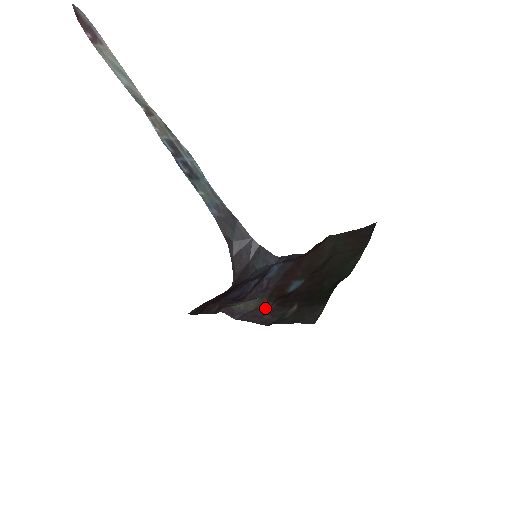
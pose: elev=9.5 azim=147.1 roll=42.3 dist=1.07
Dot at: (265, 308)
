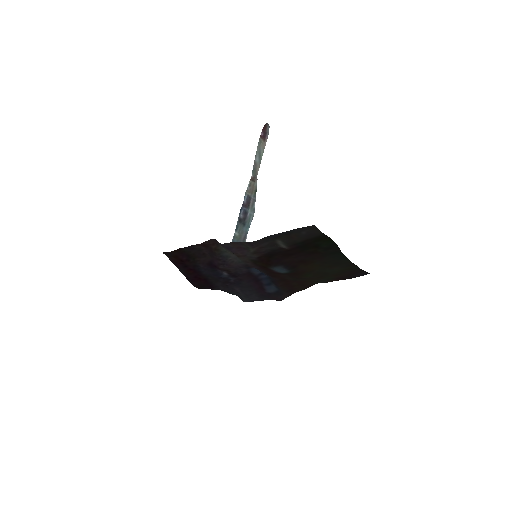
Dot at: (249, 256)
